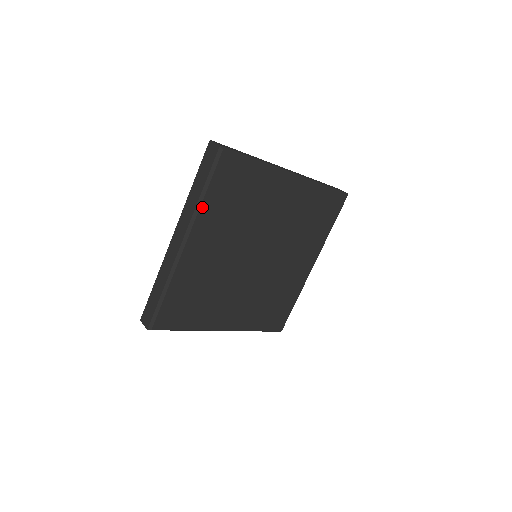
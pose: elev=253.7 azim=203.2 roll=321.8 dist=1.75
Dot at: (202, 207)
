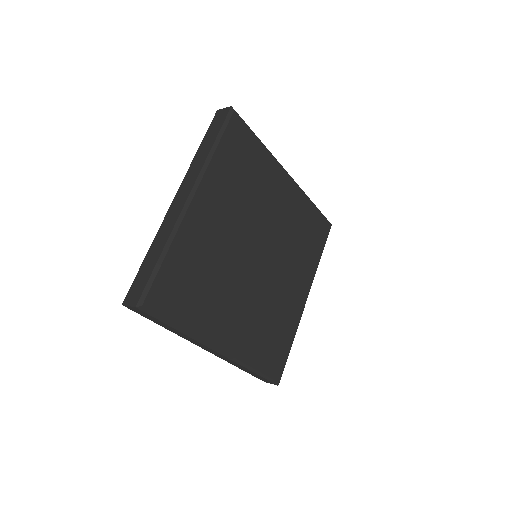
Dot at: (212, 161)
